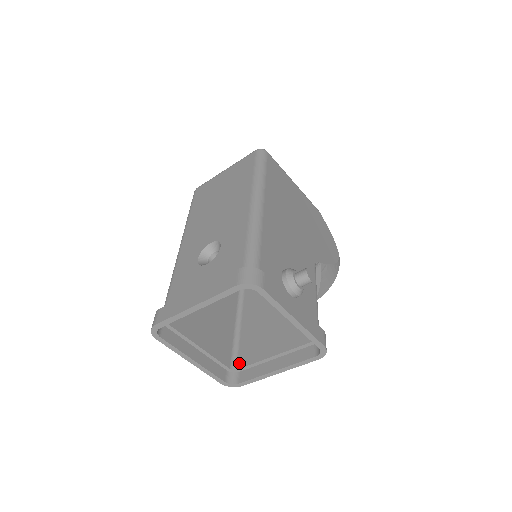
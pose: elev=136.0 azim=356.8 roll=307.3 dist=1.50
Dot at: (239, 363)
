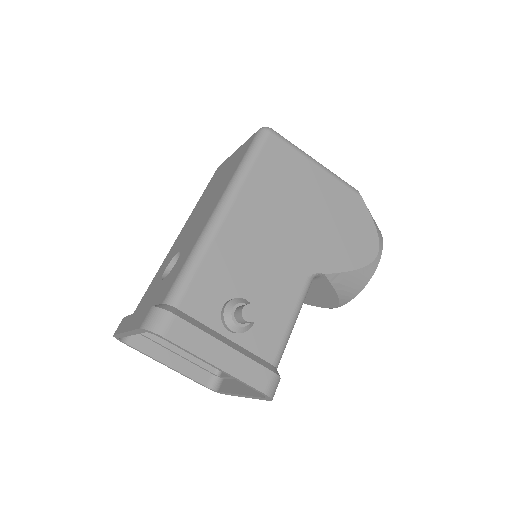
Dot at: occluded
